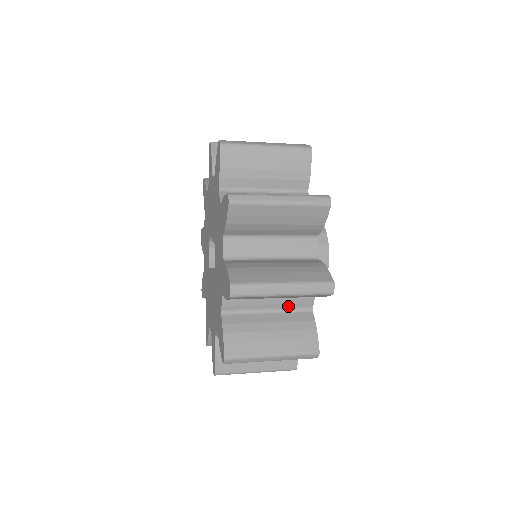
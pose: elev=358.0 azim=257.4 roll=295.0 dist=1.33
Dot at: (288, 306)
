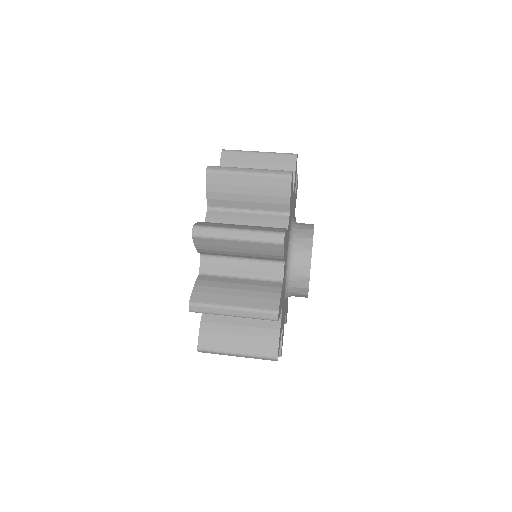
Dot at: (259, 274)
